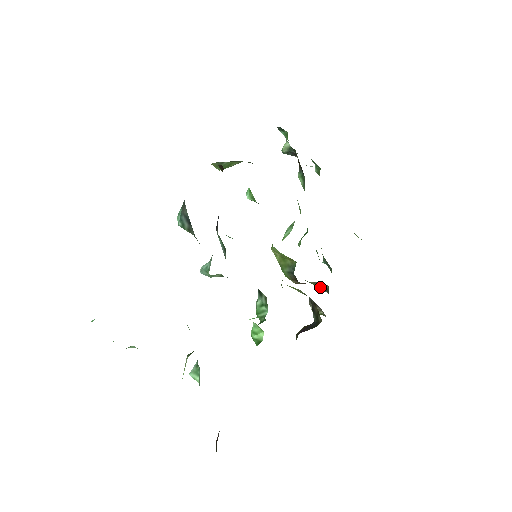
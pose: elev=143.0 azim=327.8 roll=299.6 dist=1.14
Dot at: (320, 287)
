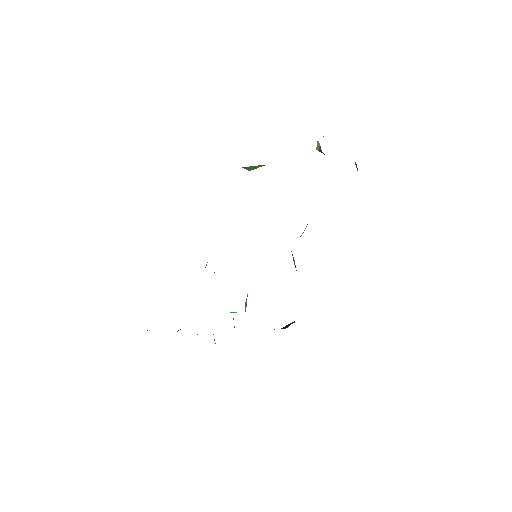
Dot at: occluded
